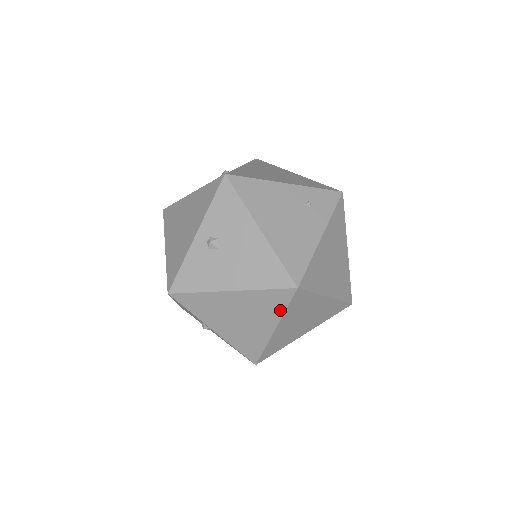
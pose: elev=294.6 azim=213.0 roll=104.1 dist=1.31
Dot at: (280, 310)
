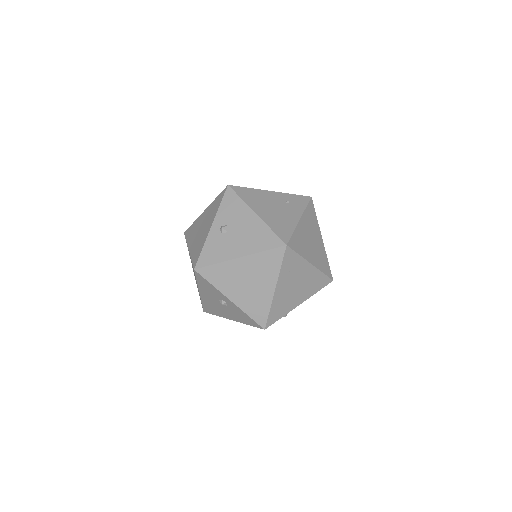
Dot at: (277, 268)
